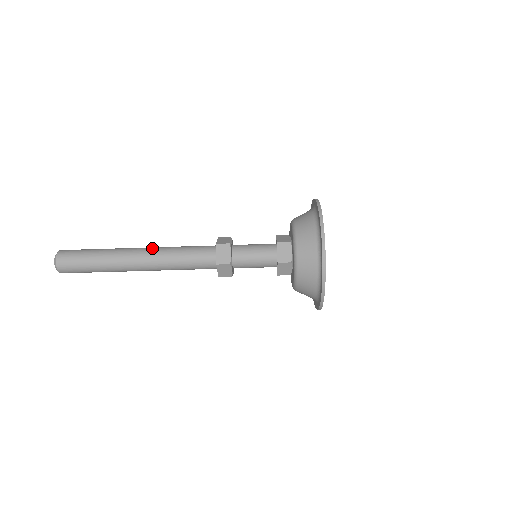
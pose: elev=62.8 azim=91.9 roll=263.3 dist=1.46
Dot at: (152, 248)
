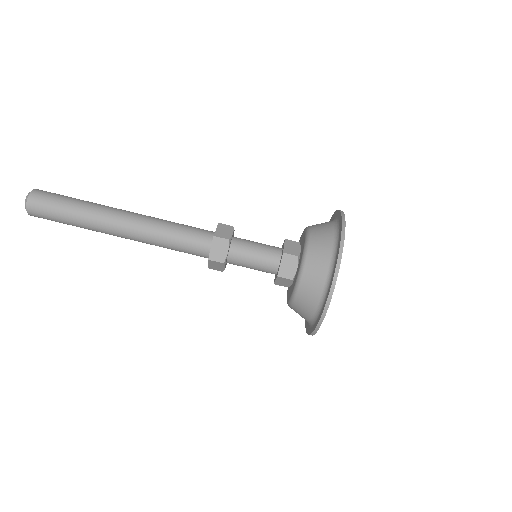
Dot at: (140, 217)
